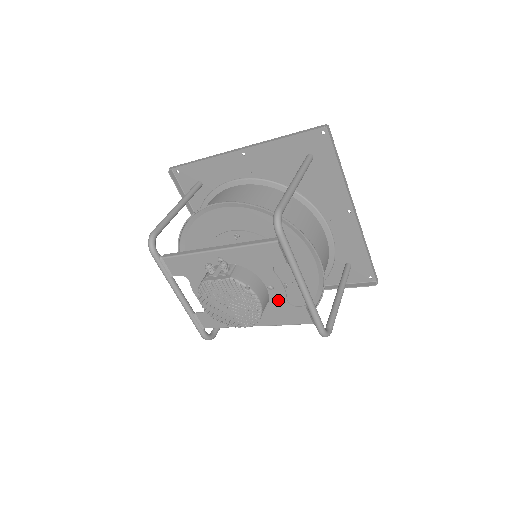
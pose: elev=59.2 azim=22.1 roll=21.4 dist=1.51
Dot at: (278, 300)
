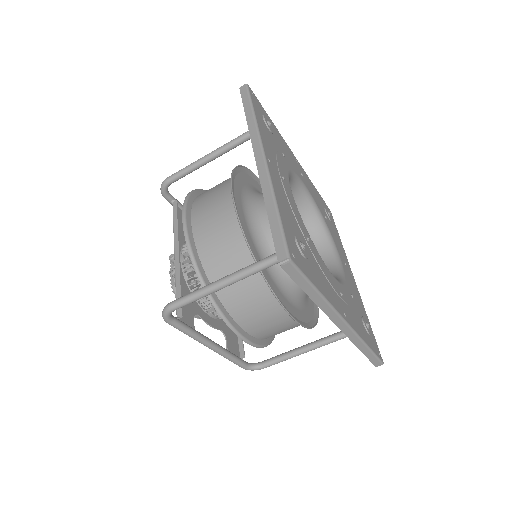
Dot at: (218, 321)
